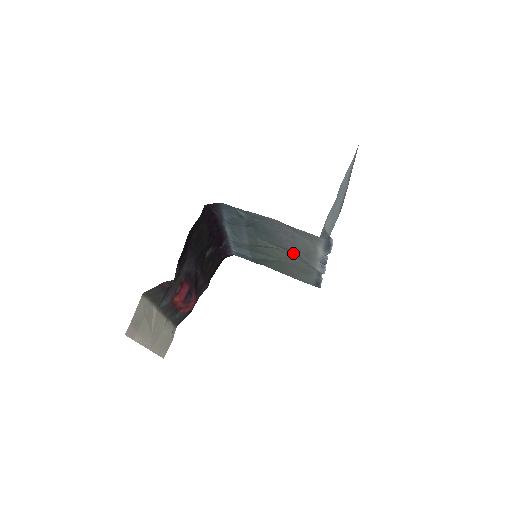
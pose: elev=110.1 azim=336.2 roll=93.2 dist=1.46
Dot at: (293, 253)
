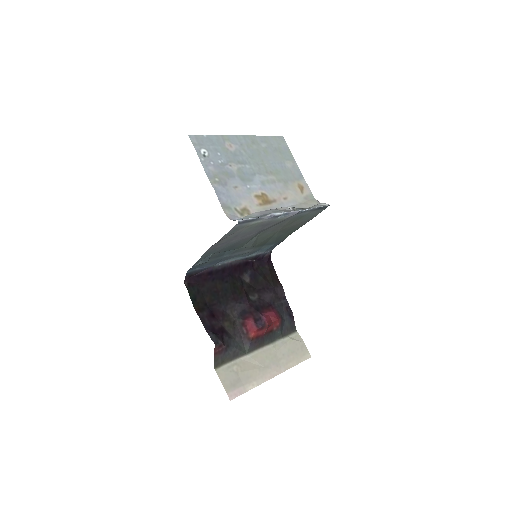
Dot at: (264, 230)
